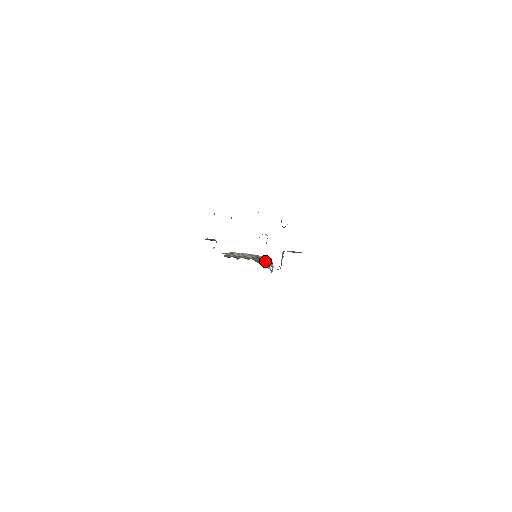
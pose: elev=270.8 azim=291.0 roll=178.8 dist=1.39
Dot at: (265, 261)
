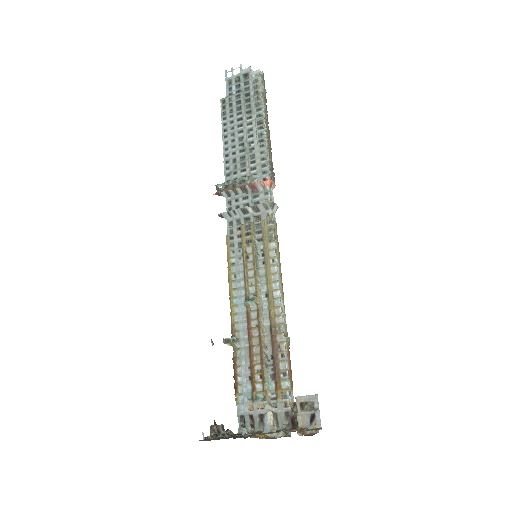
Dot at: (280, 395)
